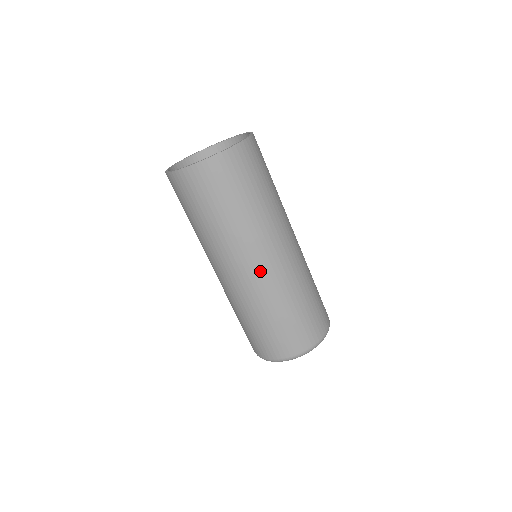
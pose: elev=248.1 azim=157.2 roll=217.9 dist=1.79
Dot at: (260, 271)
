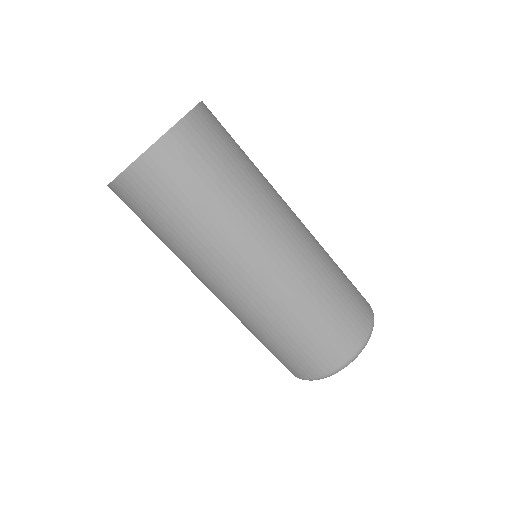
Dot at: (242, 289)
